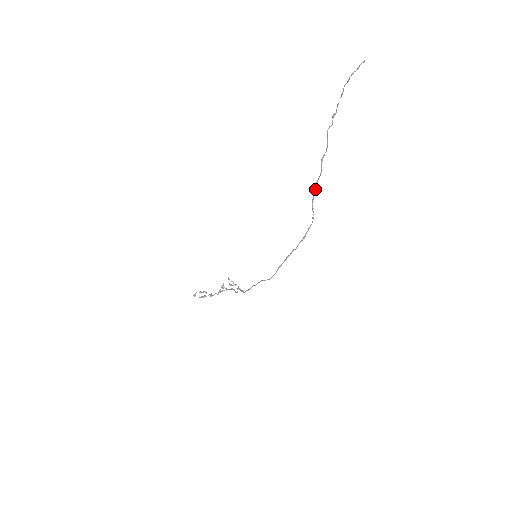
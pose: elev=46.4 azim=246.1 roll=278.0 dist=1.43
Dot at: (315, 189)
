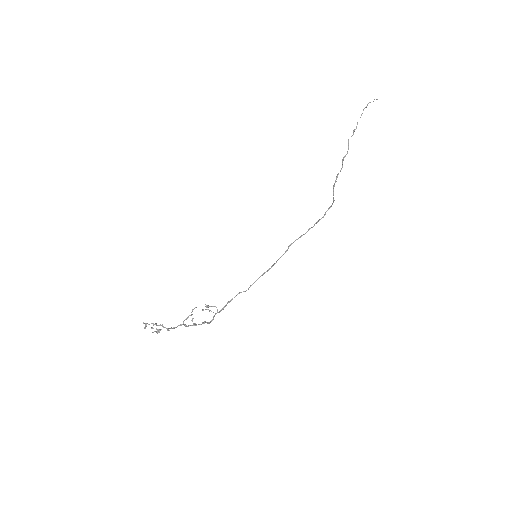
Dot at: occluded
